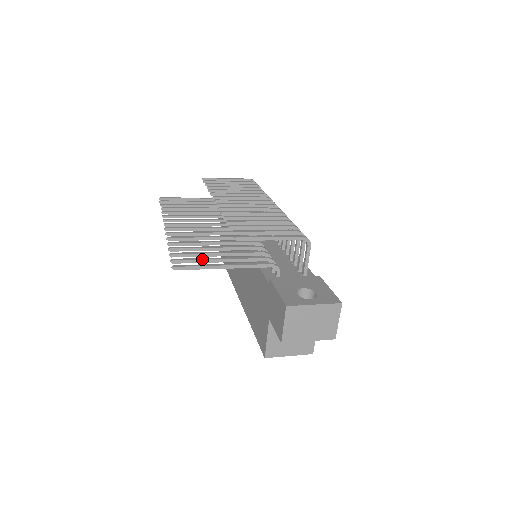
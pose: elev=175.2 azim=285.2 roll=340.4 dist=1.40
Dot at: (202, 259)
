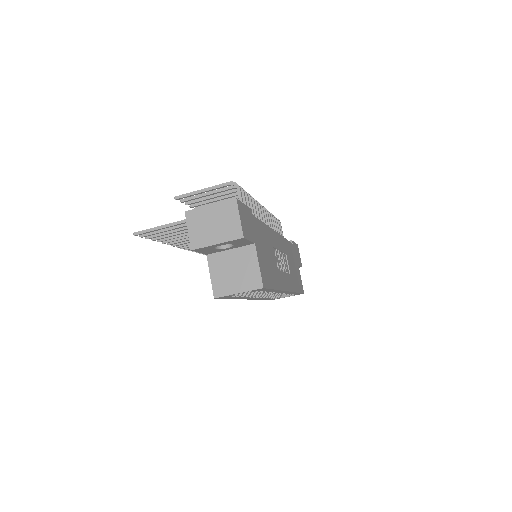
Dot at: (162, 229)
